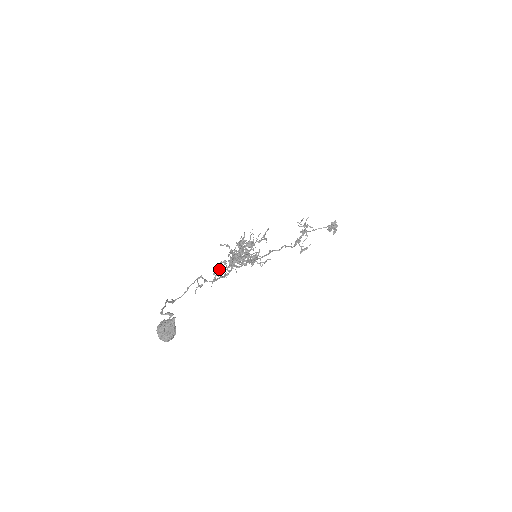
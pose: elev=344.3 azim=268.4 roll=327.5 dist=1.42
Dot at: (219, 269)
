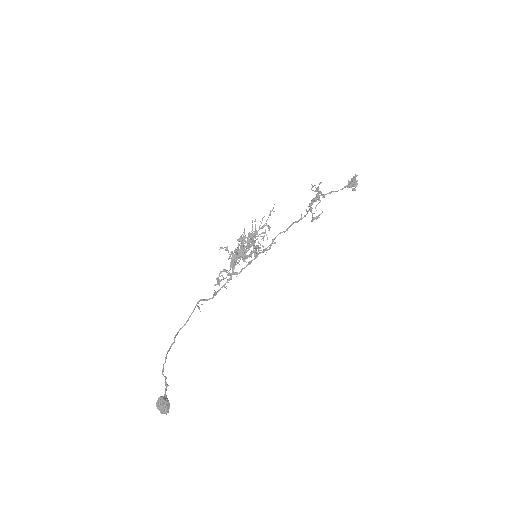
Dot at: (220, 276)
